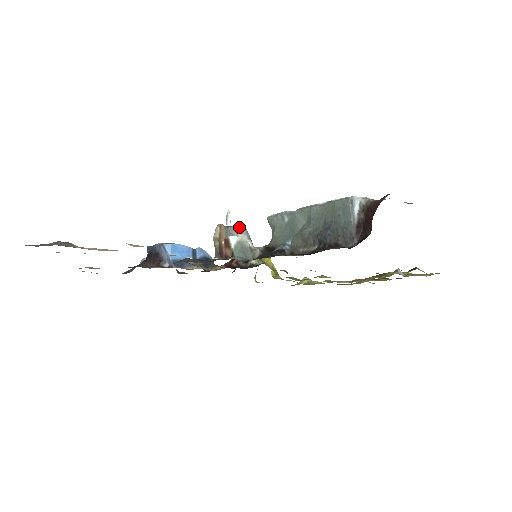
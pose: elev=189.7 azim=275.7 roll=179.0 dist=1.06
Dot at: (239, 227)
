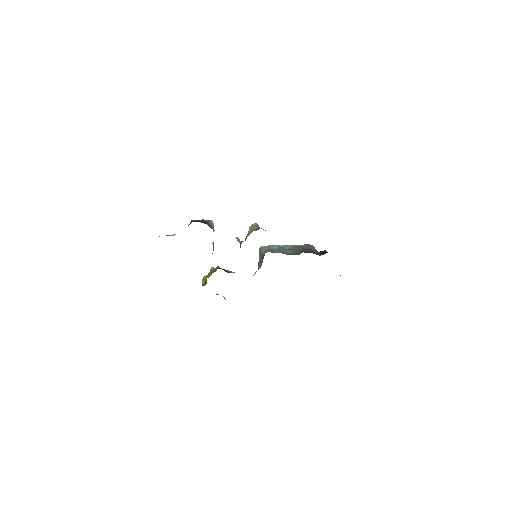
Dot at: occluded
